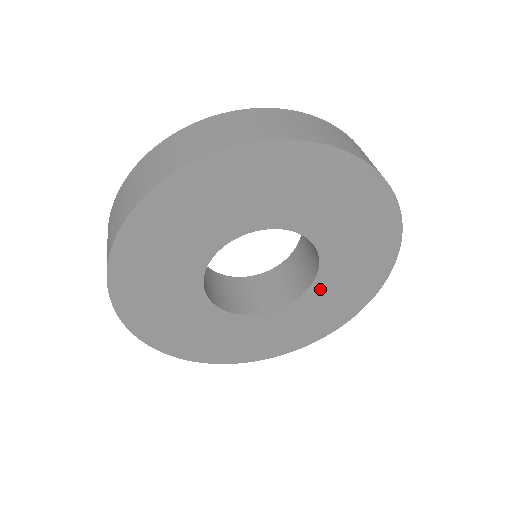
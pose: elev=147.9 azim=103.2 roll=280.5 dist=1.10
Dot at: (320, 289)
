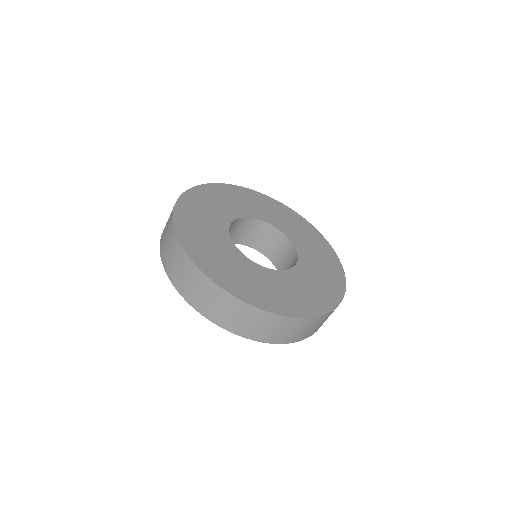
Dot at: occluded
